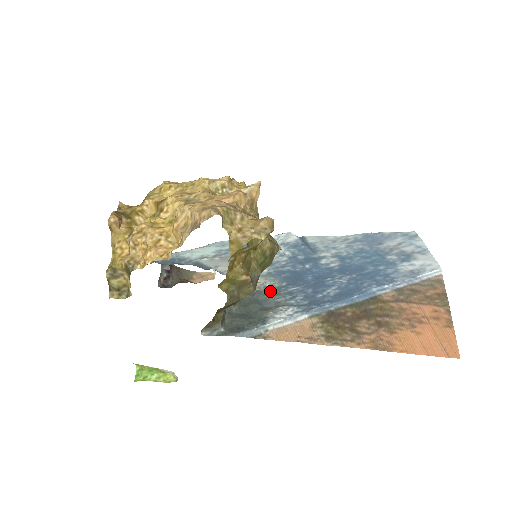
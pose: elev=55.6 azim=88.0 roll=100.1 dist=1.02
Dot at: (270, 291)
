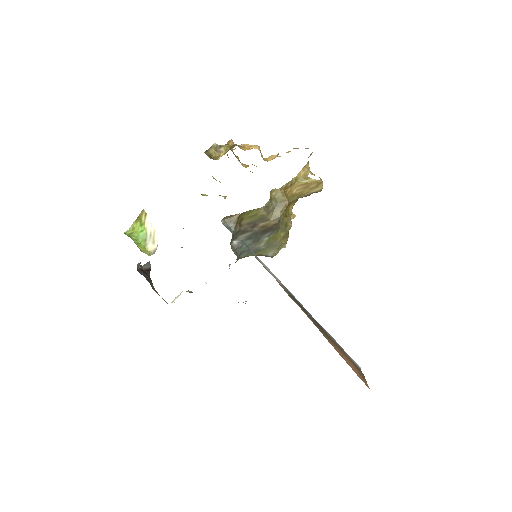
Dot at: occluded
